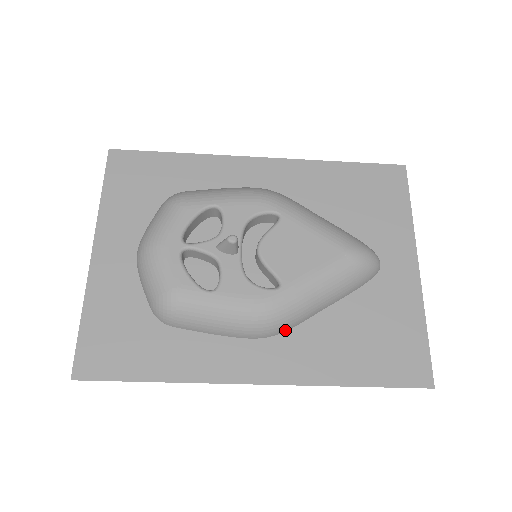
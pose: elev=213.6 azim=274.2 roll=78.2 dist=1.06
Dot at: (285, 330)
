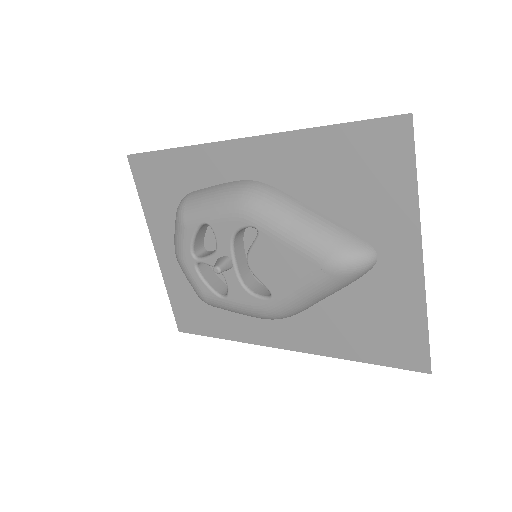
Dot at: (294, 315)
